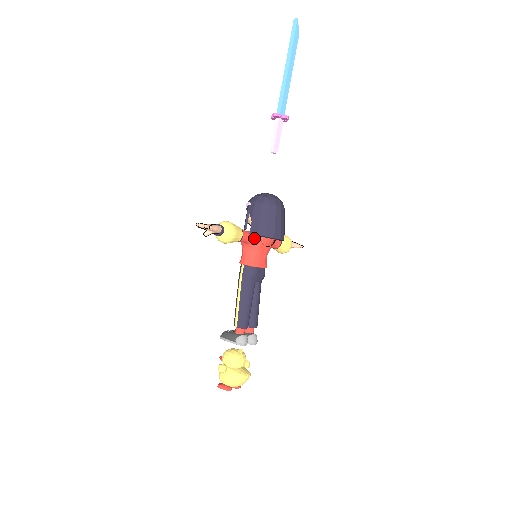
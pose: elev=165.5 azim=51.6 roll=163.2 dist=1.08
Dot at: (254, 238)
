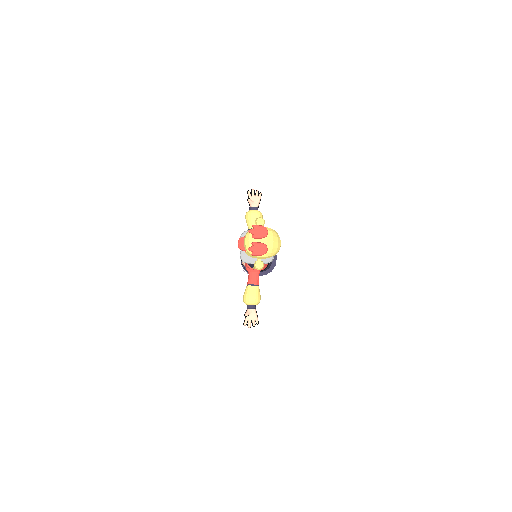
Dot at: occluded
